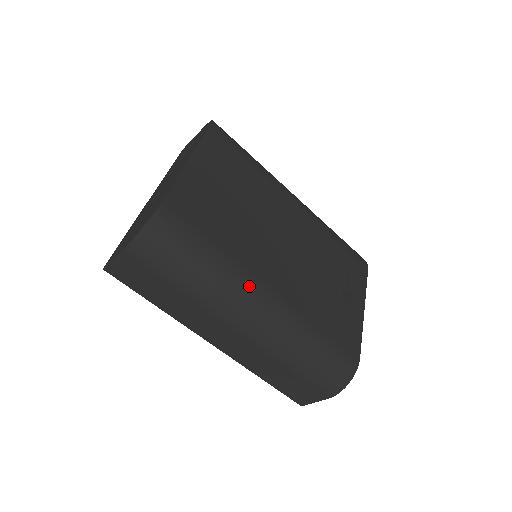
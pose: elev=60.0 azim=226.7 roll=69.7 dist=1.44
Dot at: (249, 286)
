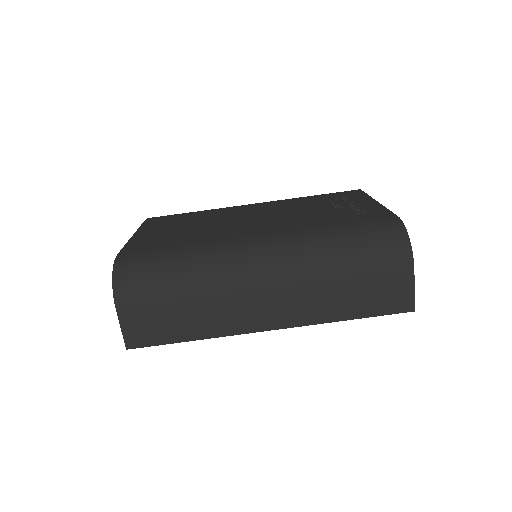
Dot at: (233, 246)
